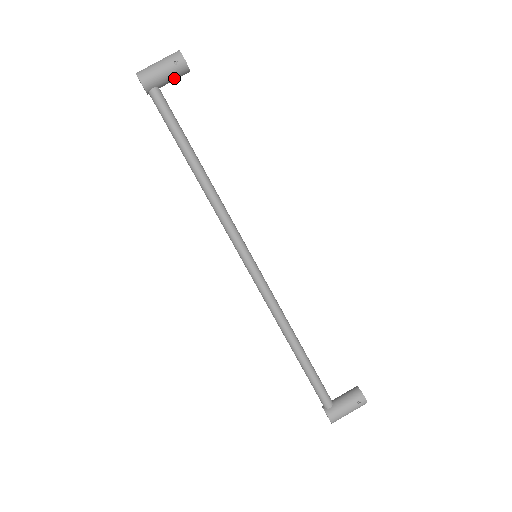
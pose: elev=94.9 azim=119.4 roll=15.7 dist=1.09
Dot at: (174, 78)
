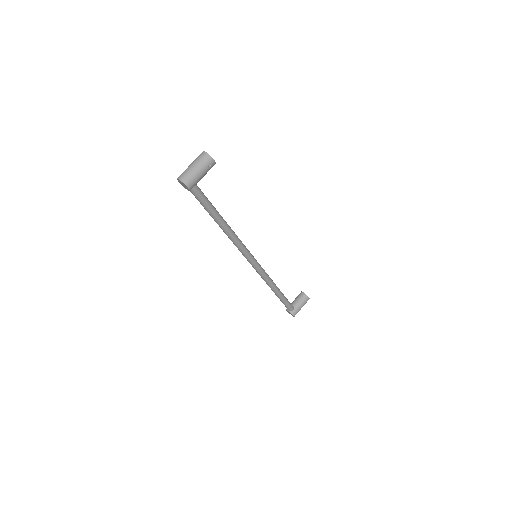
Dot at: (205, 173)
